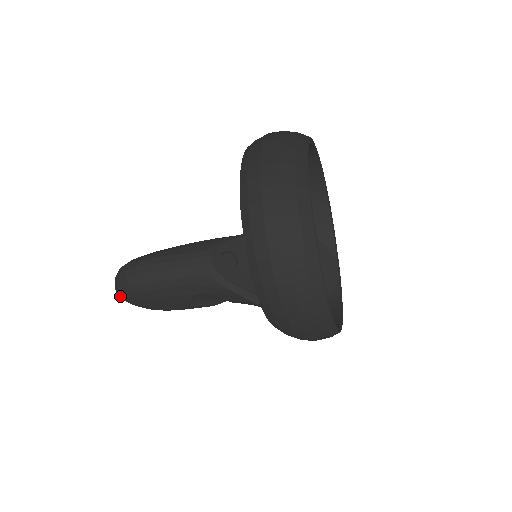
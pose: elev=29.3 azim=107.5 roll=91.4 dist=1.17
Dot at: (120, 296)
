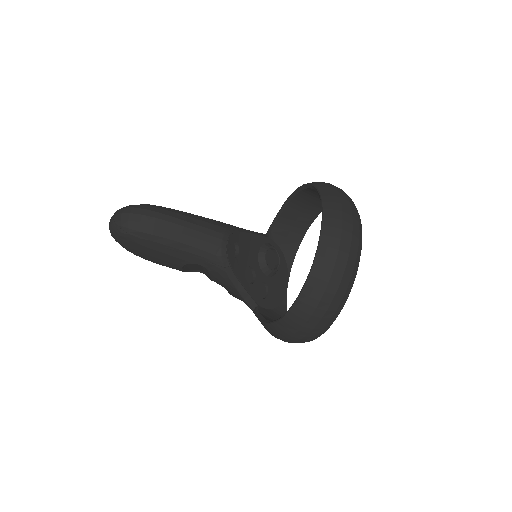
Dot at: (116, 231)
